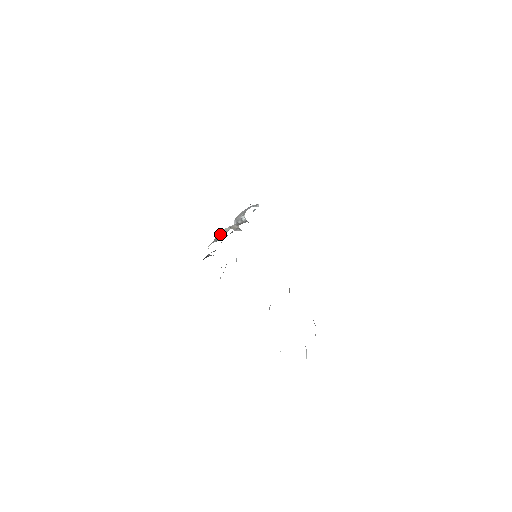
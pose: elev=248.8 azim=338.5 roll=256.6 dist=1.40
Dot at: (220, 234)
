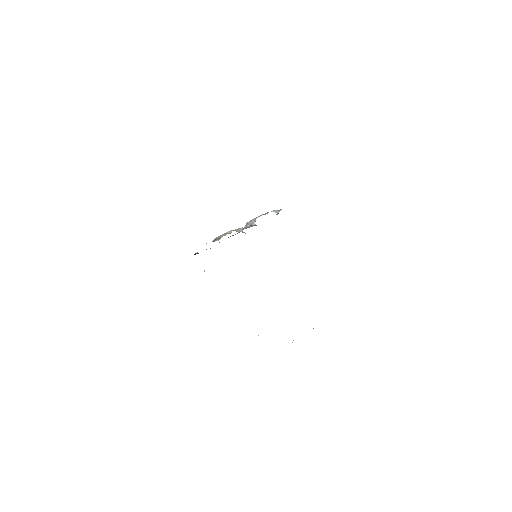
Dot at: (220, 235)
